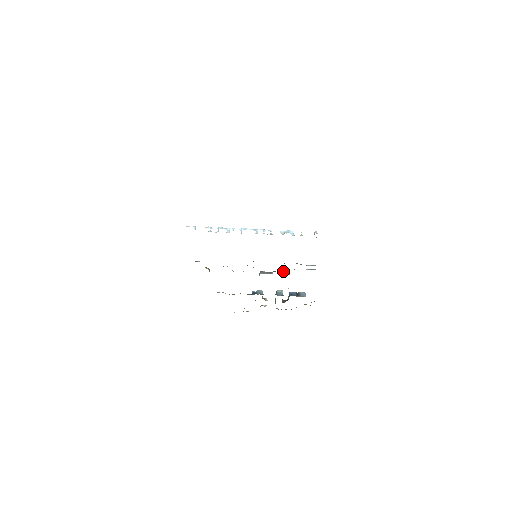
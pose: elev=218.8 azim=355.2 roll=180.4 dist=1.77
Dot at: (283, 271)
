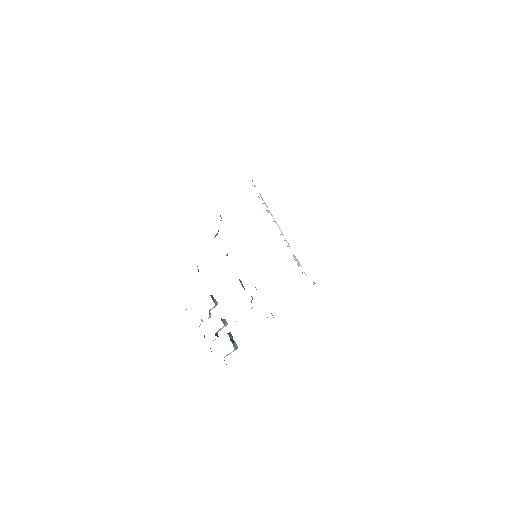
Dot at: occluded
